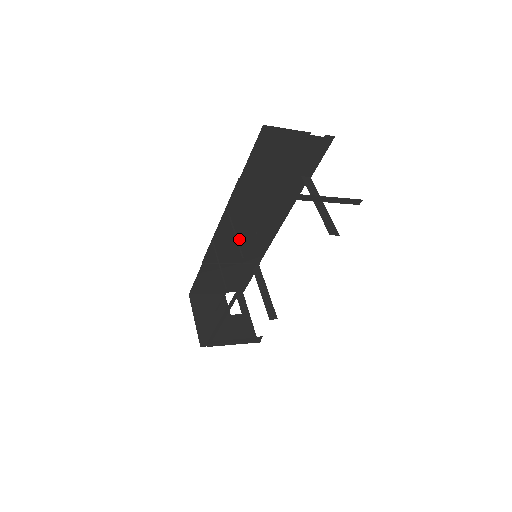
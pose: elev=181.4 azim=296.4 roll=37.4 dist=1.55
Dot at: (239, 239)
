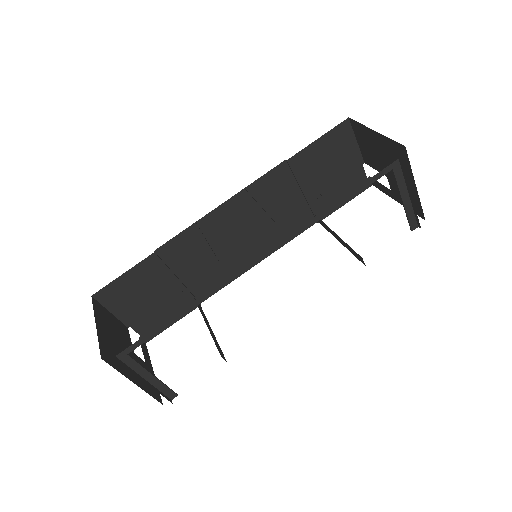
Dot at: (216, 246)
